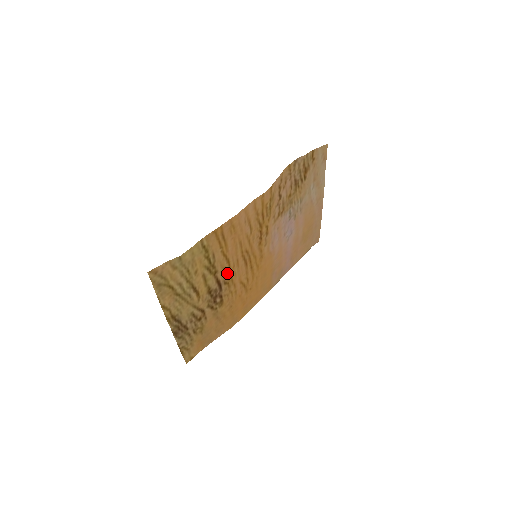
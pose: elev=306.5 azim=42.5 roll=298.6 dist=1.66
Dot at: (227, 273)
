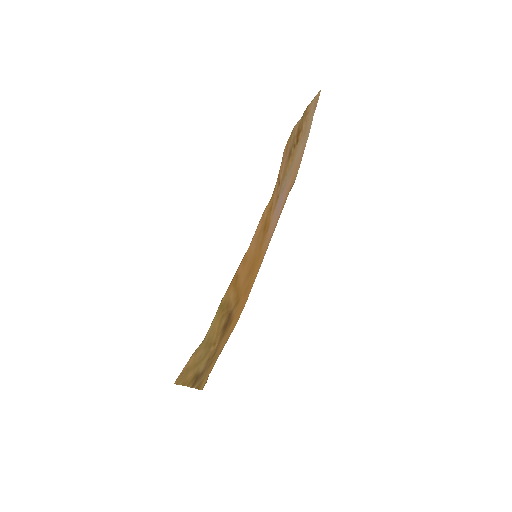
Dot at: (236, 299)
